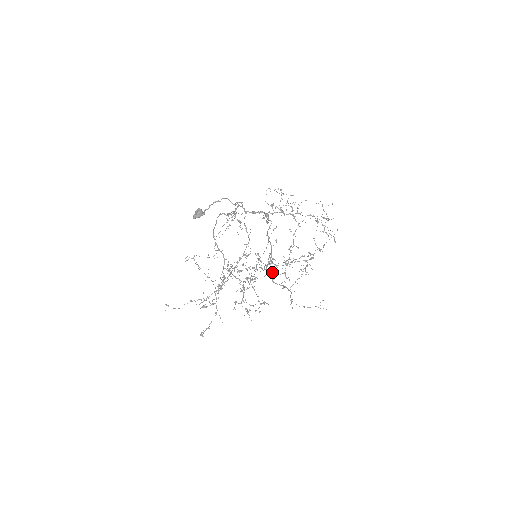
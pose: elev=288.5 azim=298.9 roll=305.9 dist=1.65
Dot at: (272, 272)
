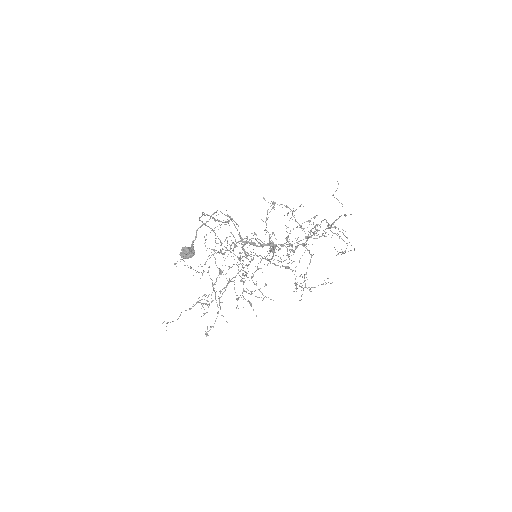
Dot at: (273, 251)
